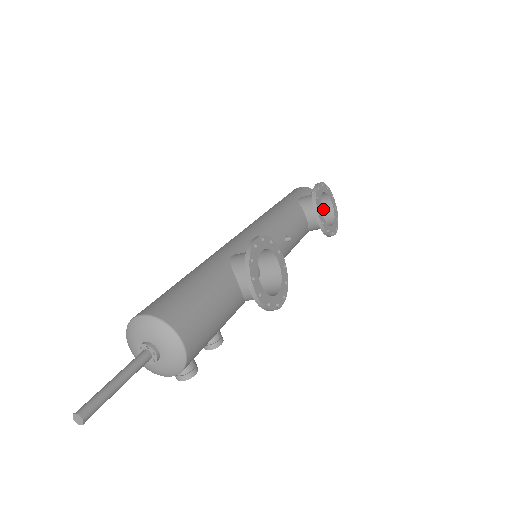
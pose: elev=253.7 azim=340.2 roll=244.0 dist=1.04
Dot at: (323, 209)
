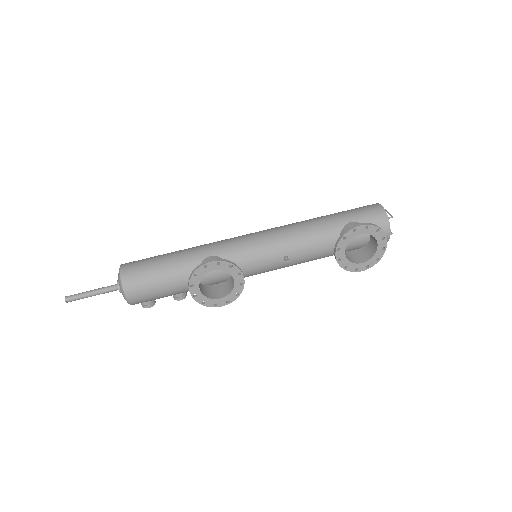
Dot at: (373, 242)
